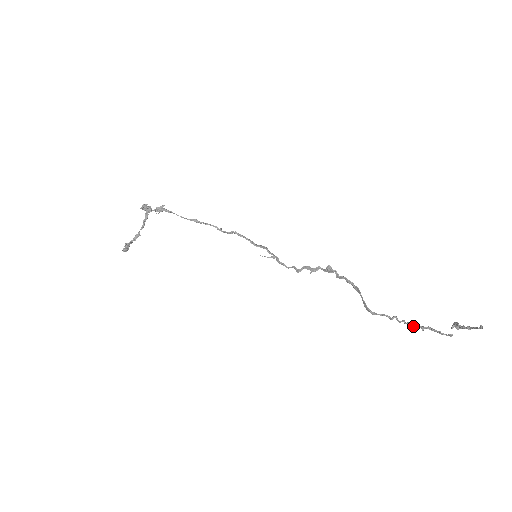
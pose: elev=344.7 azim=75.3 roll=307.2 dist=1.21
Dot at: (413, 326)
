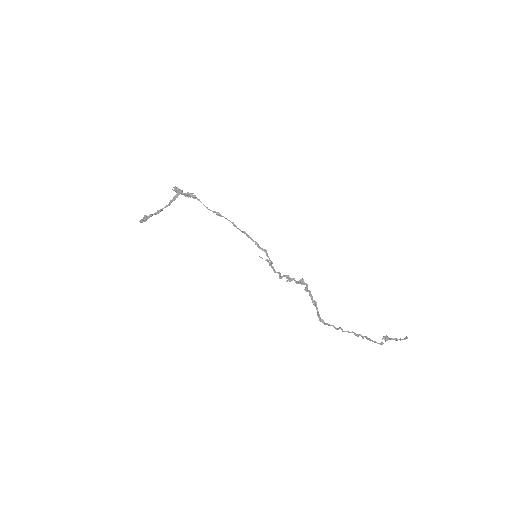
Dot at: (356, 335)
